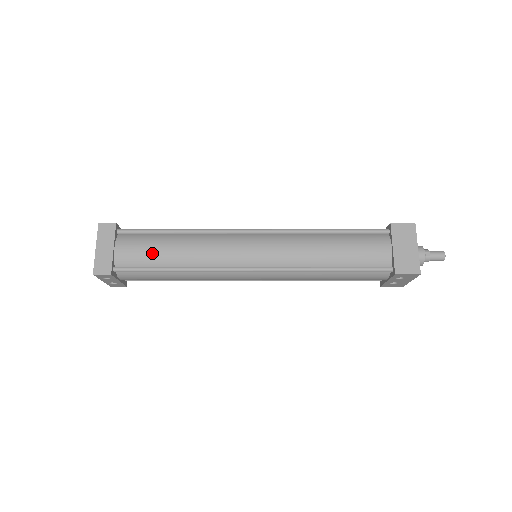
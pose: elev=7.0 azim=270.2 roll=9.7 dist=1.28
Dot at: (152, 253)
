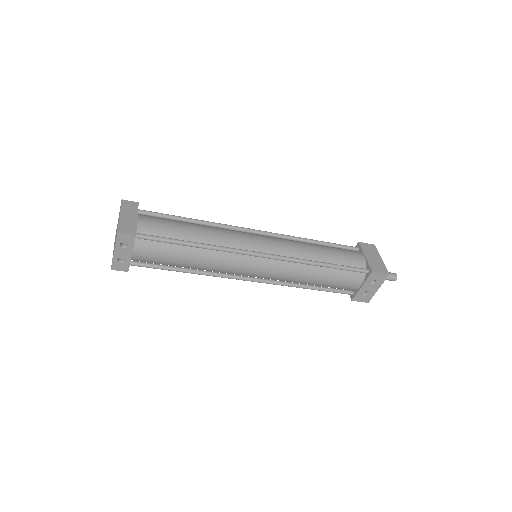
Dot at: (173, 228)
